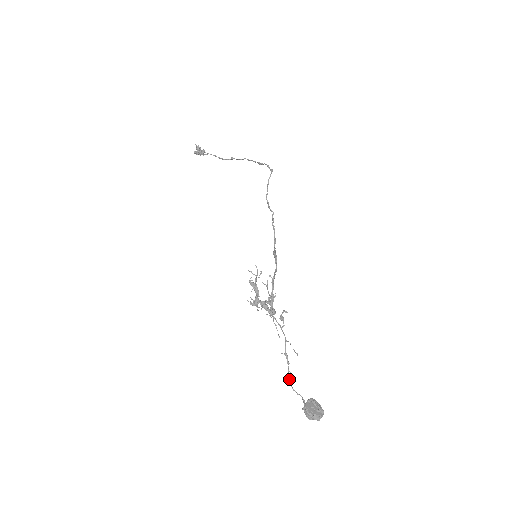
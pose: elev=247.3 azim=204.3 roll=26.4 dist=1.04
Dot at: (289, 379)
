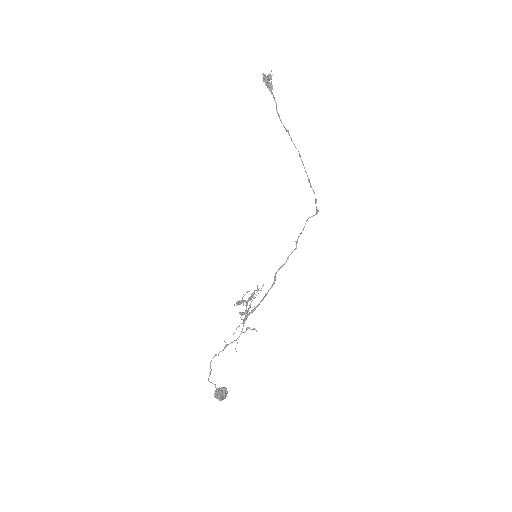
Dot at: occluded
